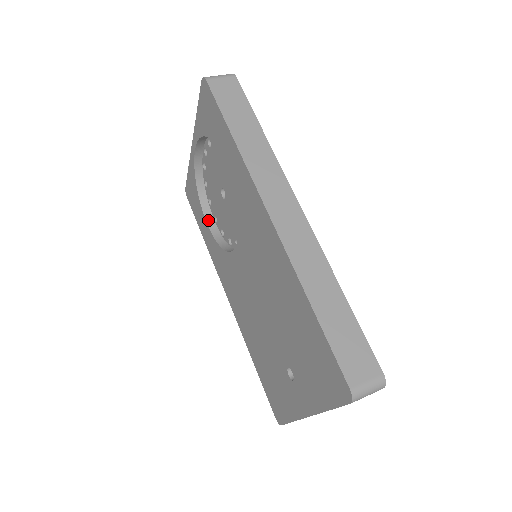
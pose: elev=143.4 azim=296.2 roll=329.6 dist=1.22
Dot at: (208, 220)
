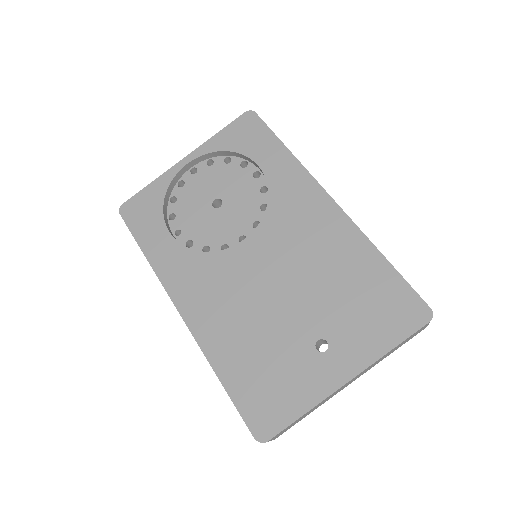
Dot at: (169, 231)
